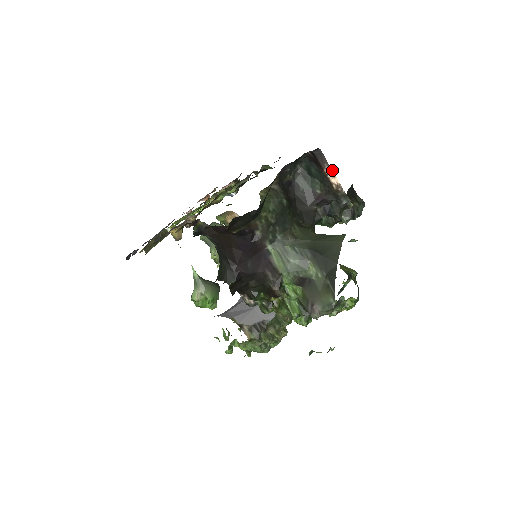
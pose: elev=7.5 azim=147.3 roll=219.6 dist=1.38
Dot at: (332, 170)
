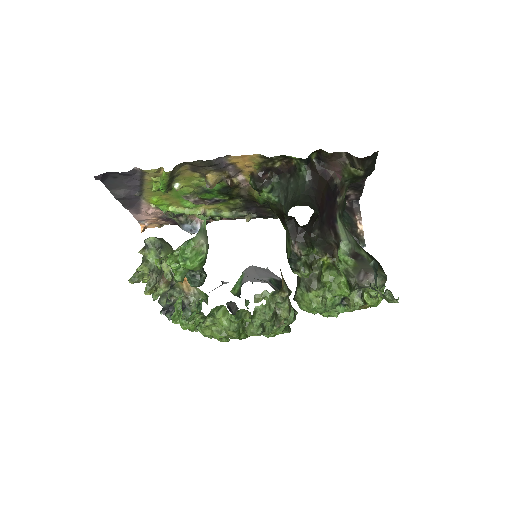
Dot at: occluded
